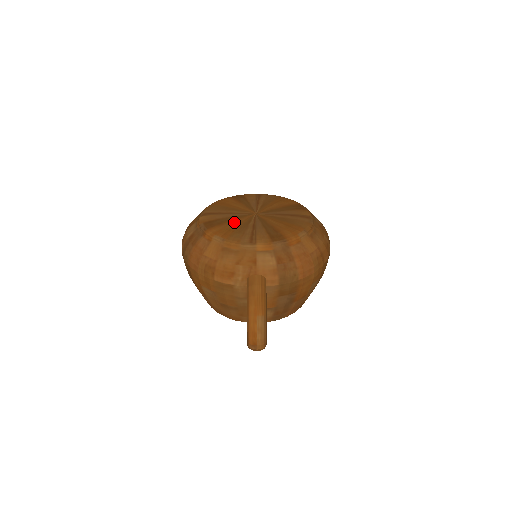
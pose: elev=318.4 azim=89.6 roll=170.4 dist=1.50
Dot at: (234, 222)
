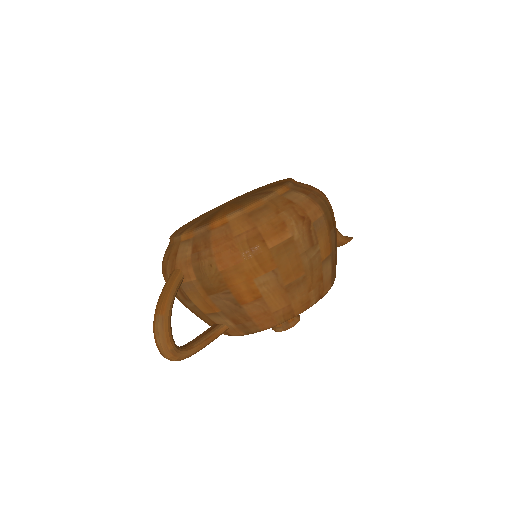
Dot at: (200, 217)
